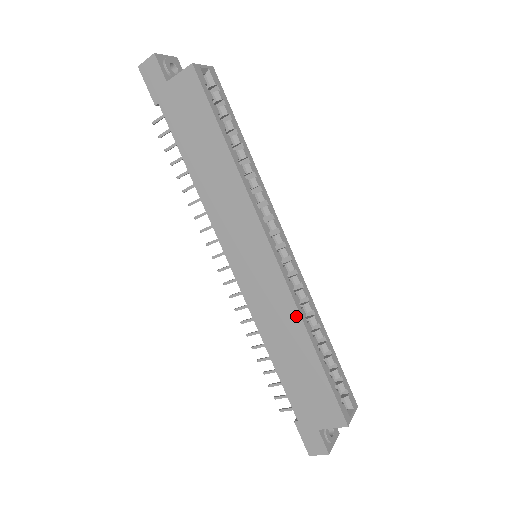
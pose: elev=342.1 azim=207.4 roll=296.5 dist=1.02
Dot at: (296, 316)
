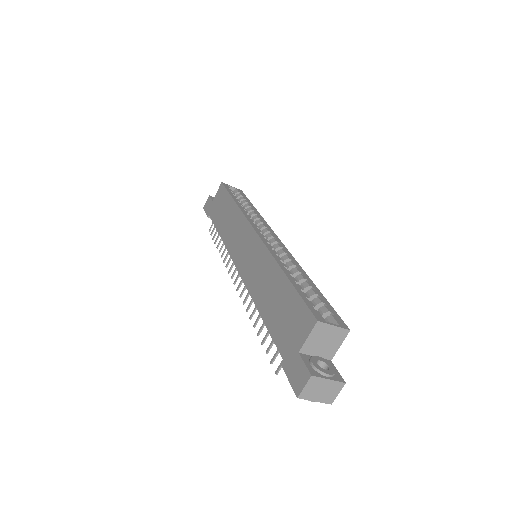
Dot at: (270, 259)
